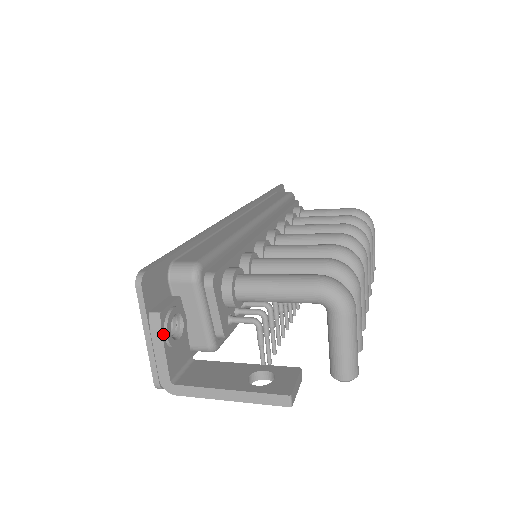
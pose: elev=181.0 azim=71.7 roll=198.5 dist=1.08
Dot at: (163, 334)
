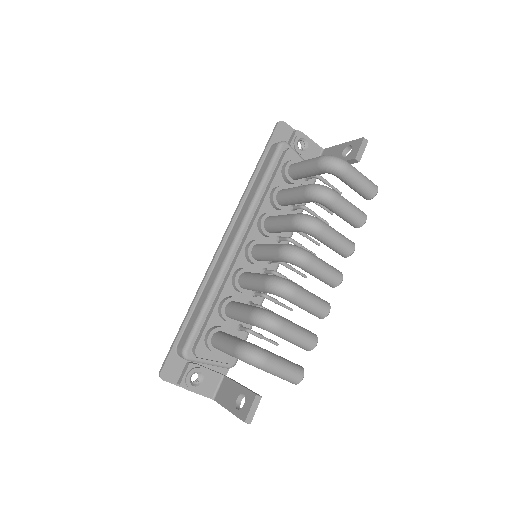
Dot at: (189, 389)
